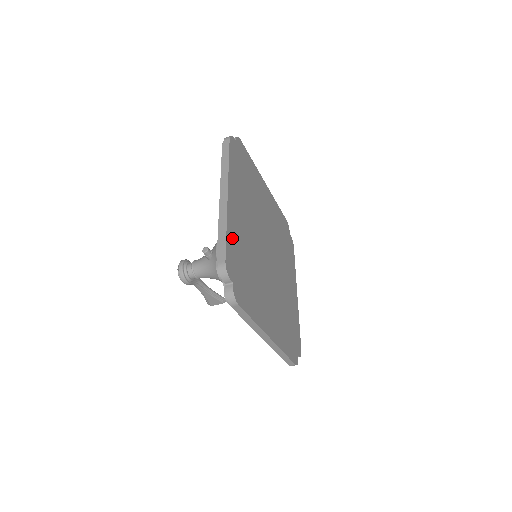
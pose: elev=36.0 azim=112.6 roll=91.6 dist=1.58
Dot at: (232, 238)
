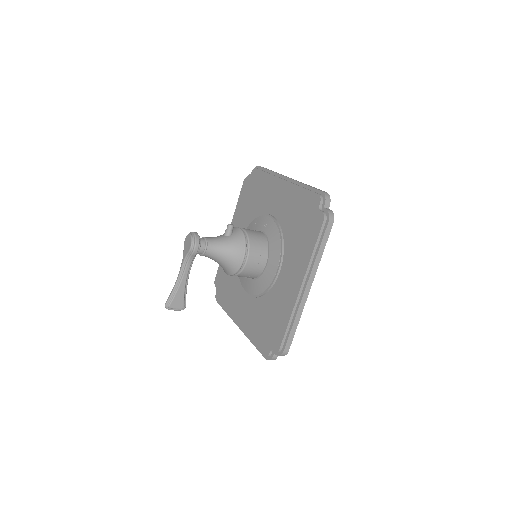
Dot at: occluded
